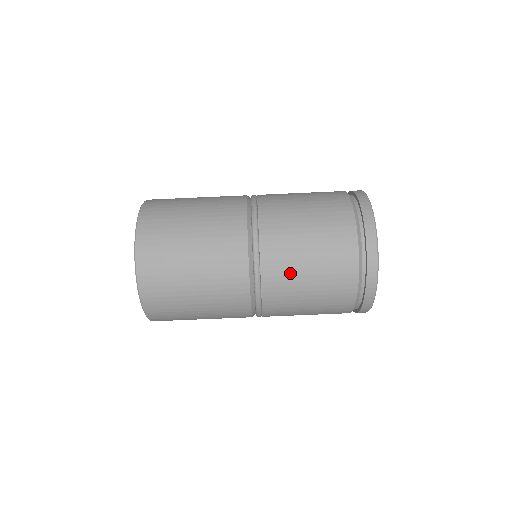
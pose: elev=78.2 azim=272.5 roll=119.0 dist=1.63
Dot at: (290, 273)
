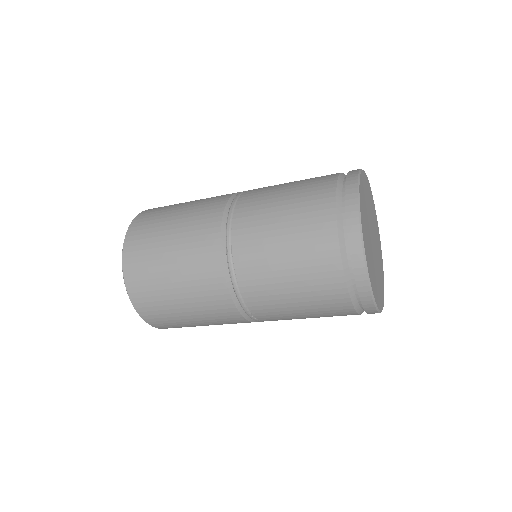
Dot at: (284, 315)
